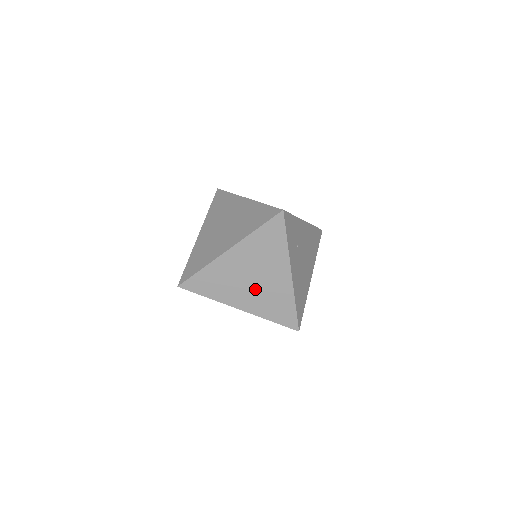
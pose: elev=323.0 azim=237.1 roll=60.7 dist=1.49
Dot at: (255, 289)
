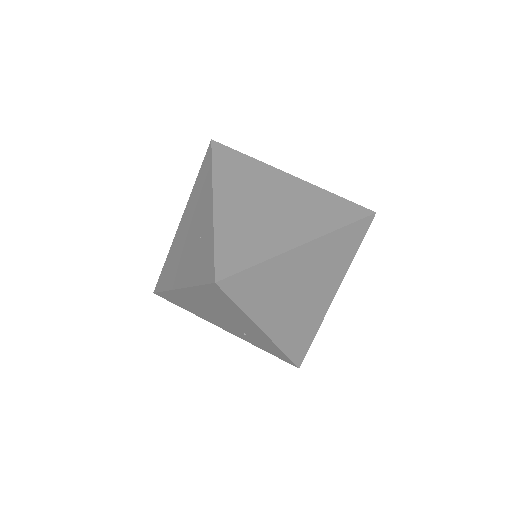
Dot at: (286, 212)
